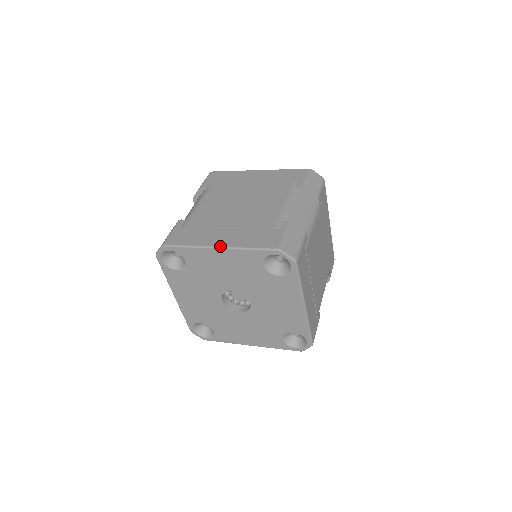
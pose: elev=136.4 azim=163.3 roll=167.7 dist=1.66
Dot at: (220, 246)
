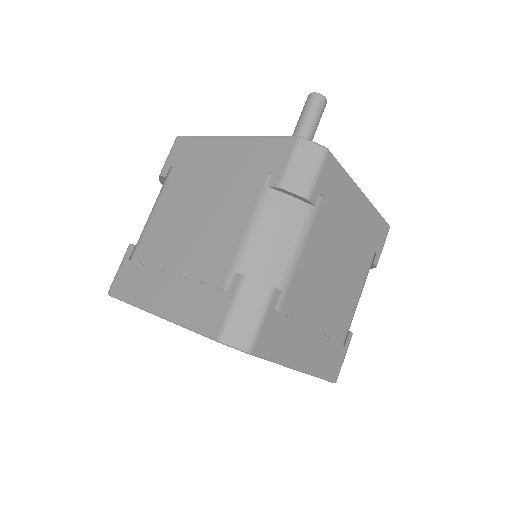
Dot at: (157, 313)
